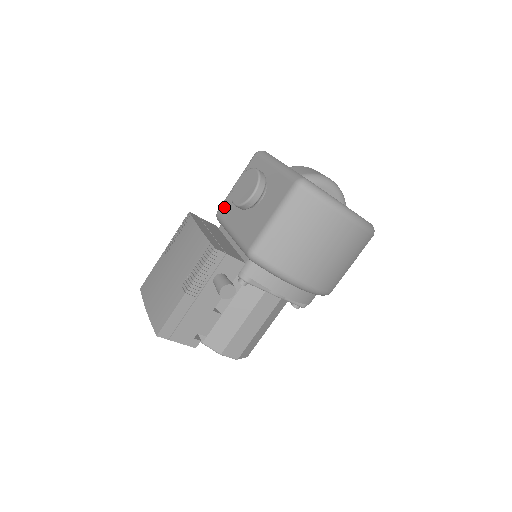
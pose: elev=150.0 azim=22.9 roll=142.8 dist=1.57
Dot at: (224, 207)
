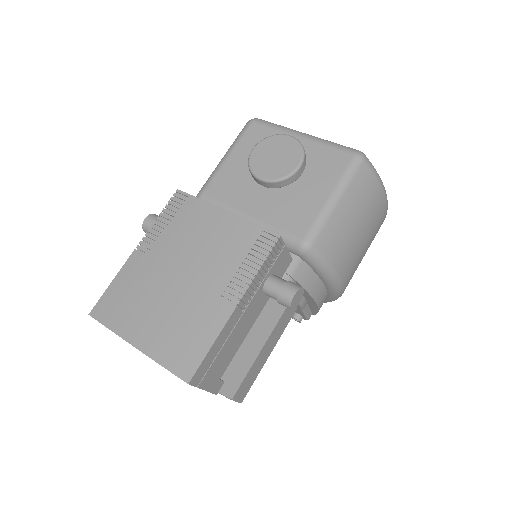
Dot at: (216, 188)
